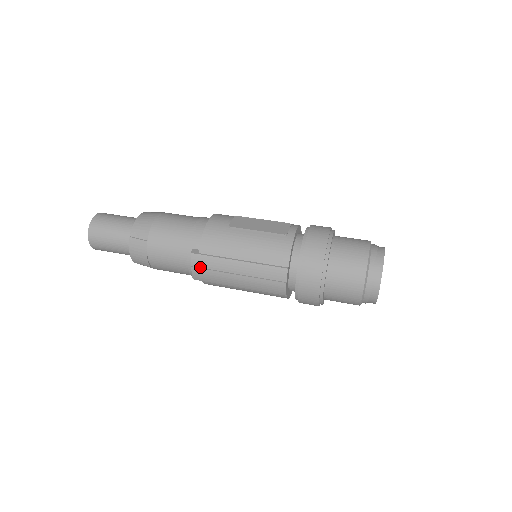
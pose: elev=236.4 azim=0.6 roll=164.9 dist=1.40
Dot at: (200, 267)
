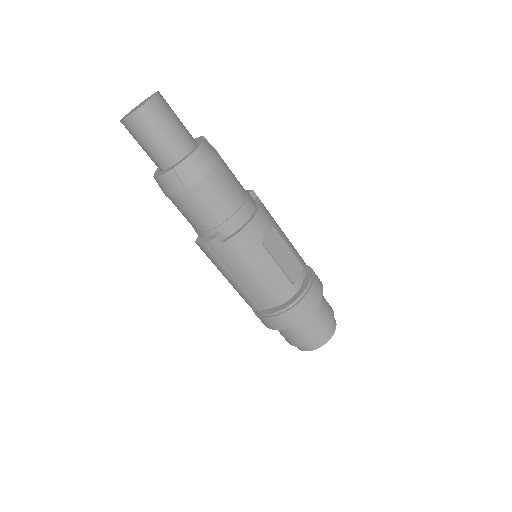
Dot at: (211, 250)
